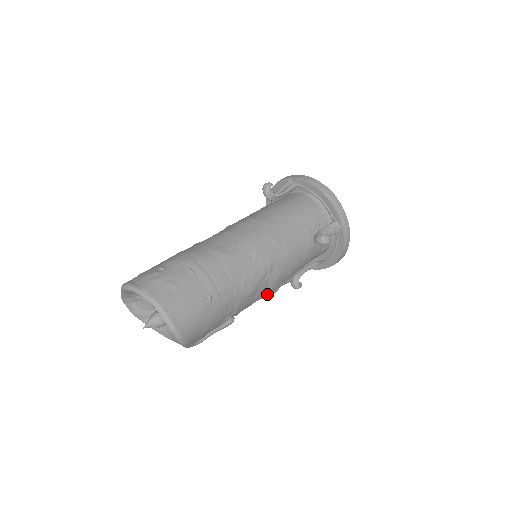
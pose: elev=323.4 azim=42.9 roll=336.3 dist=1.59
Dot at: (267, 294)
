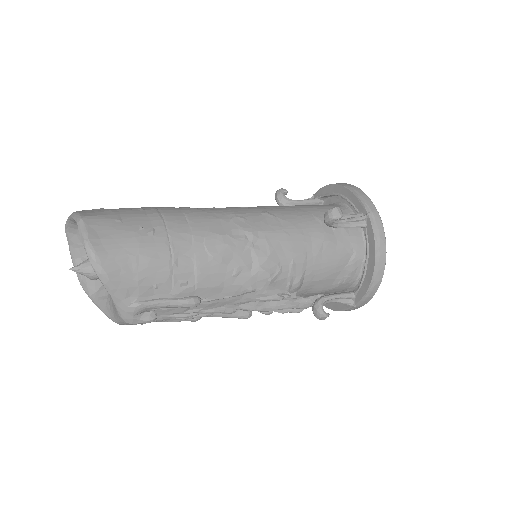
Dot at: (257, 286)
